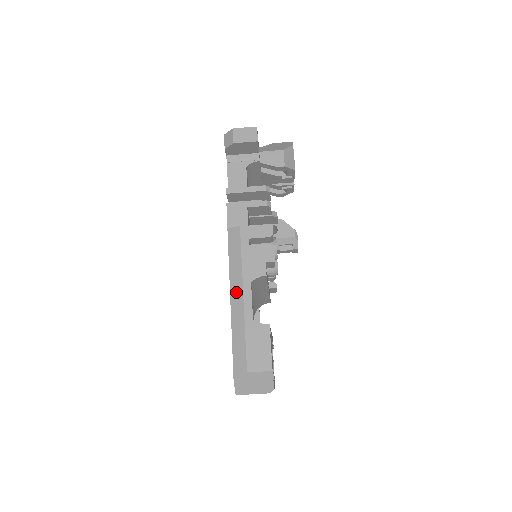
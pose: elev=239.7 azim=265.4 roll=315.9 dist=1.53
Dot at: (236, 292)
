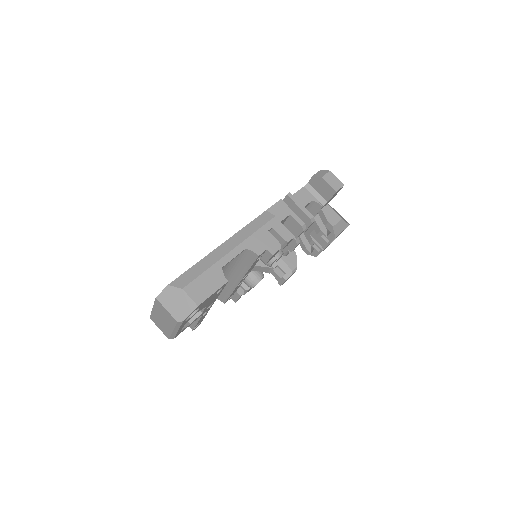
Dot at: (230, 244)
